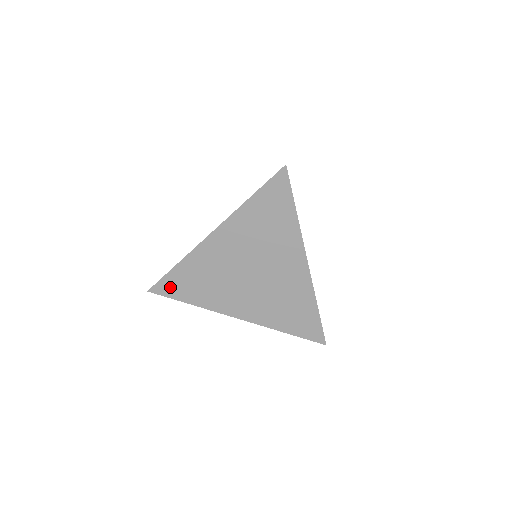
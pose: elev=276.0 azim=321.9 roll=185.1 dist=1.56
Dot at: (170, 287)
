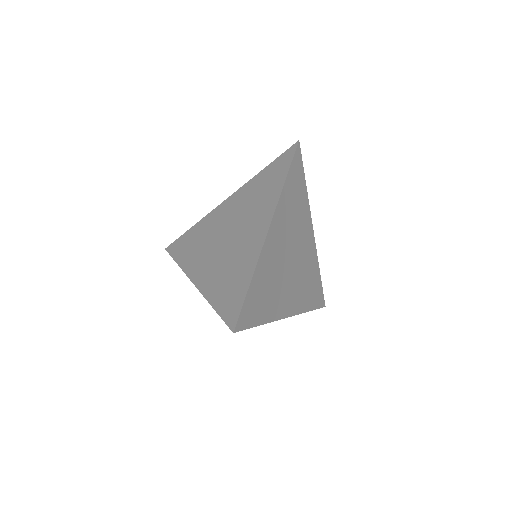
Dot at: (178, 246)
